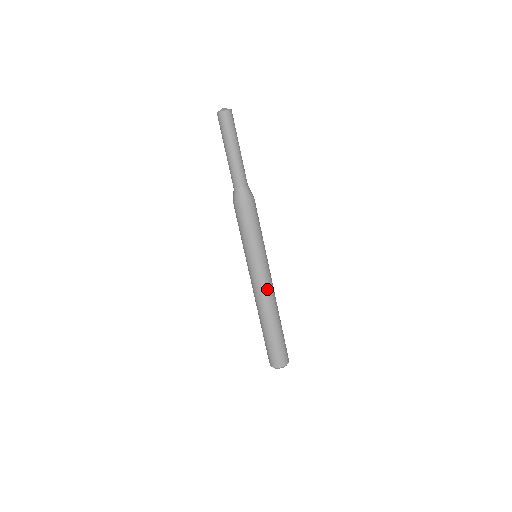
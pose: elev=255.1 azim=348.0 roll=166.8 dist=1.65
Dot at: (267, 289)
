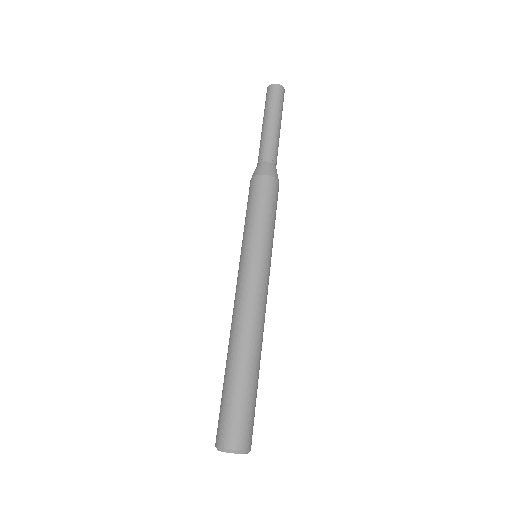
Dot at: (253, 300)
